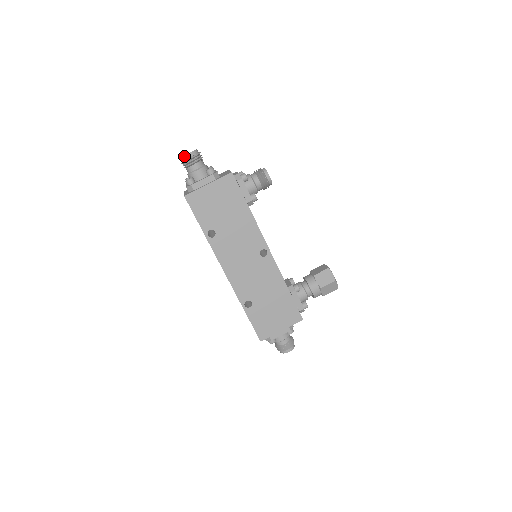
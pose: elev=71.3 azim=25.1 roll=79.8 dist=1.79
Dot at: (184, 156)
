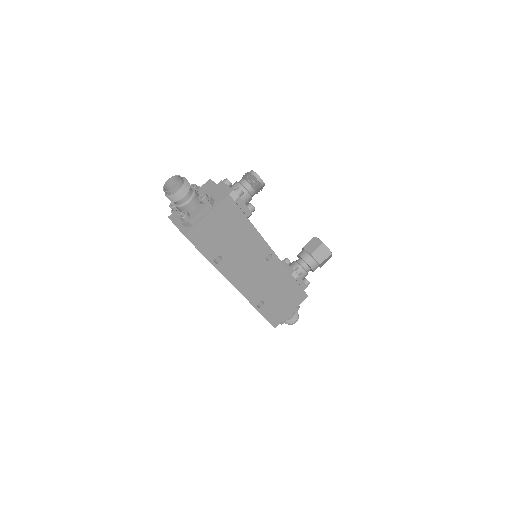
Dot at: (171, 191)
